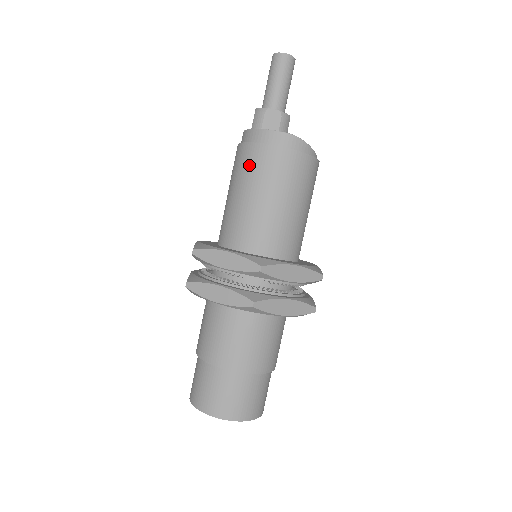
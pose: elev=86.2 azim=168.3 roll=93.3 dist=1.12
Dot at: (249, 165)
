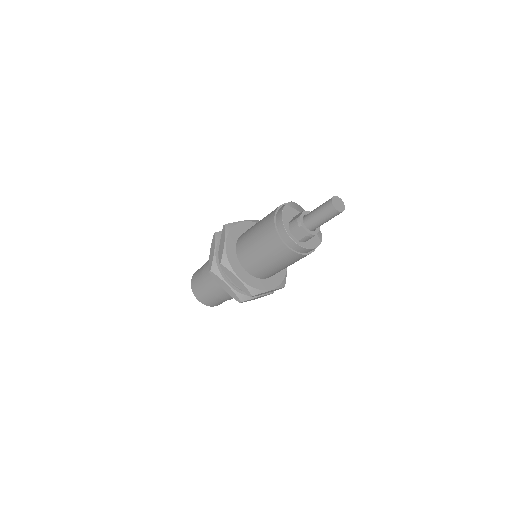
Dot at: (295, 260)
